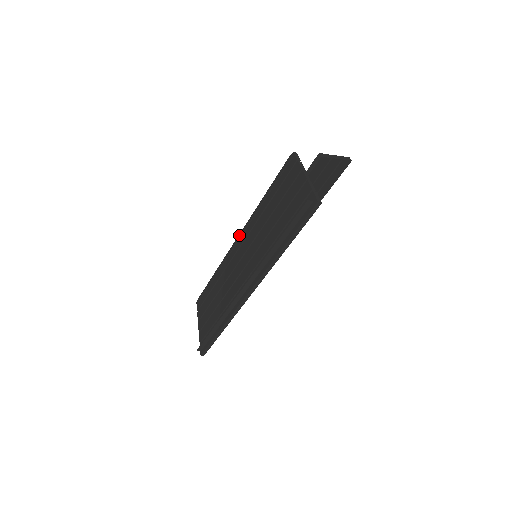
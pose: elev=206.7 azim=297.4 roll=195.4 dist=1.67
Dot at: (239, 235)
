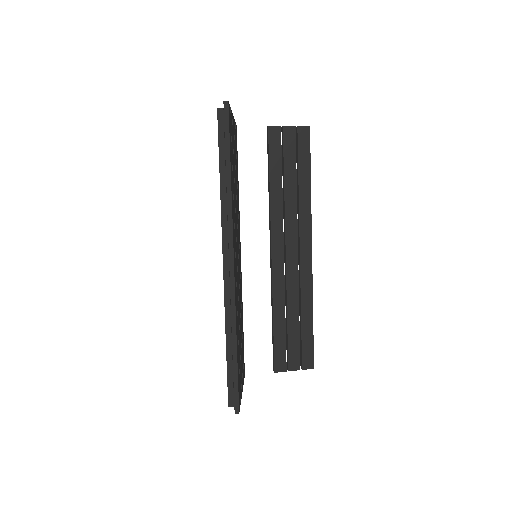
Dot at: occluded
